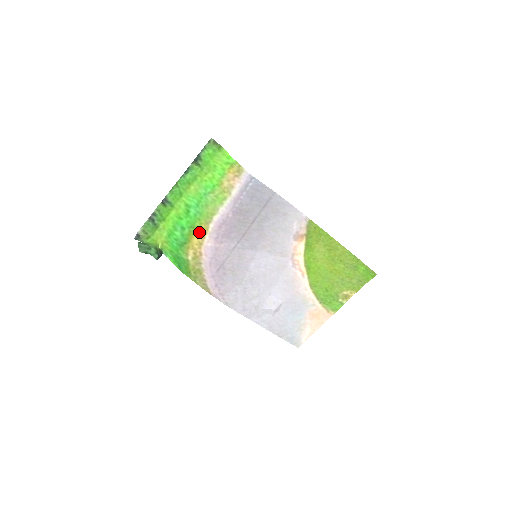
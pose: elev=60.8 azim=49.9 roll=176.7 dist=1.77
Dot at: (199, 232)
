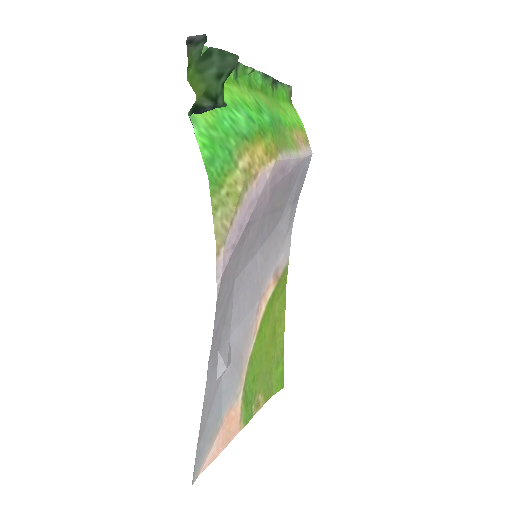
Dot at: (268, 147)
